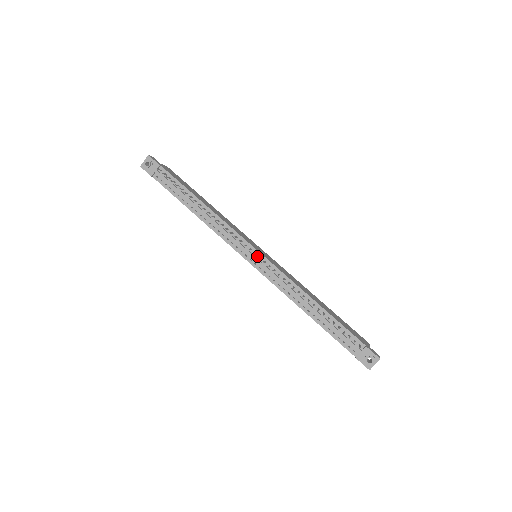
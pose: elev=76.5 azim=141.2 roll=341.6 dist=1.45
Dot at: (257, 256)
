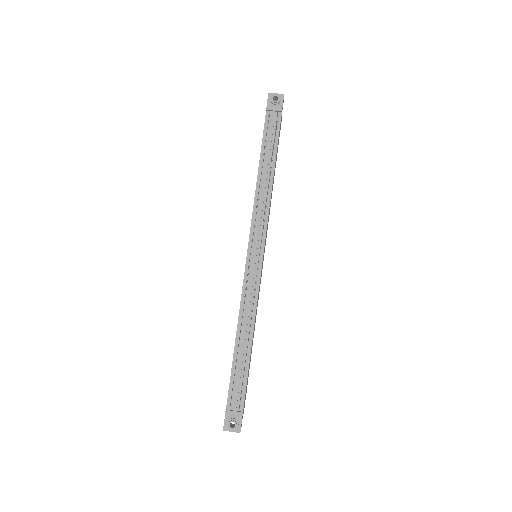
Dot at: (258, 258)
